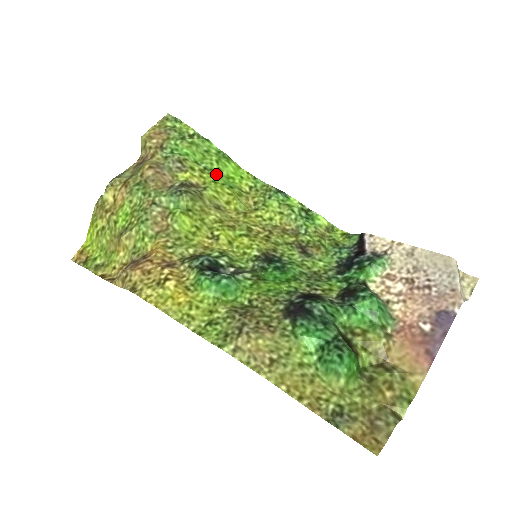
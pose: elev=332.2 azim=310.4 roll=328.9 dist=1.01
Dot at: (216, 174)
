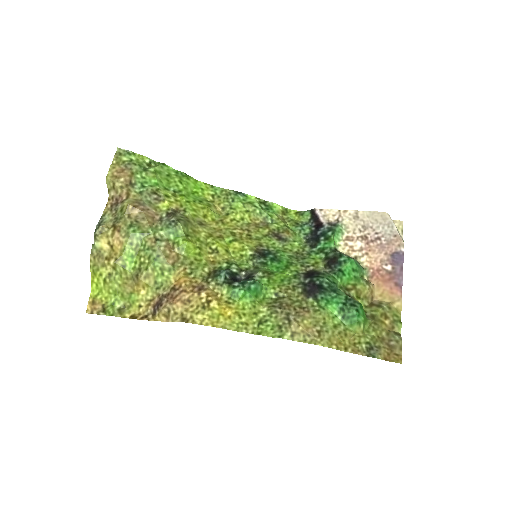
Dot at: (185, 194)
